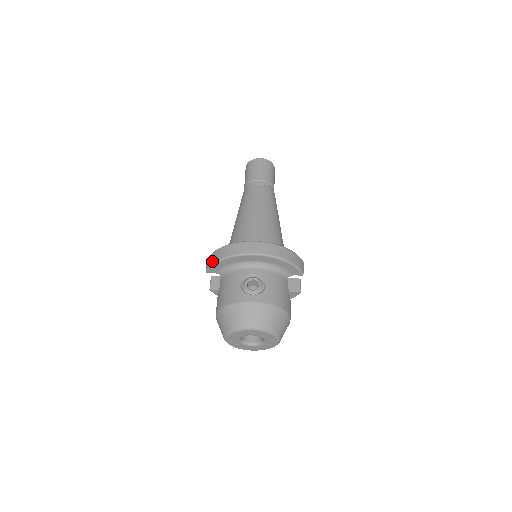
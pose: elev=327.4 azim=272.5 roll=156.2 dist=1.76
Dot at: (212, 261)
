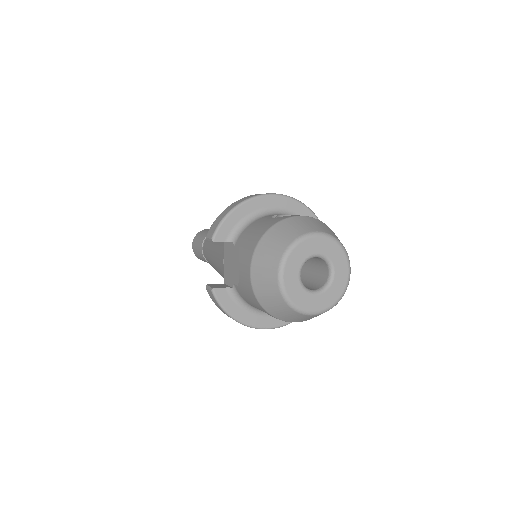
Dot at: (220, 219)
